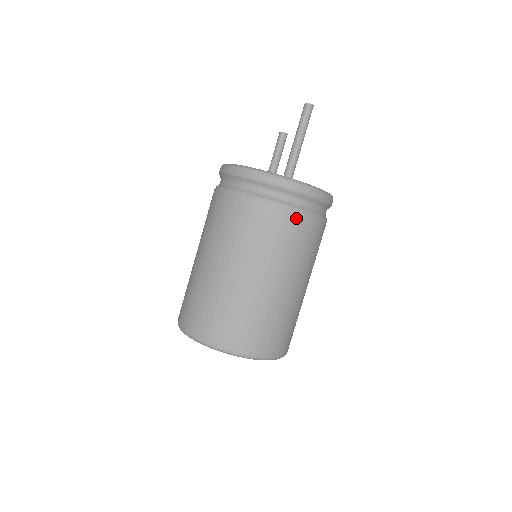
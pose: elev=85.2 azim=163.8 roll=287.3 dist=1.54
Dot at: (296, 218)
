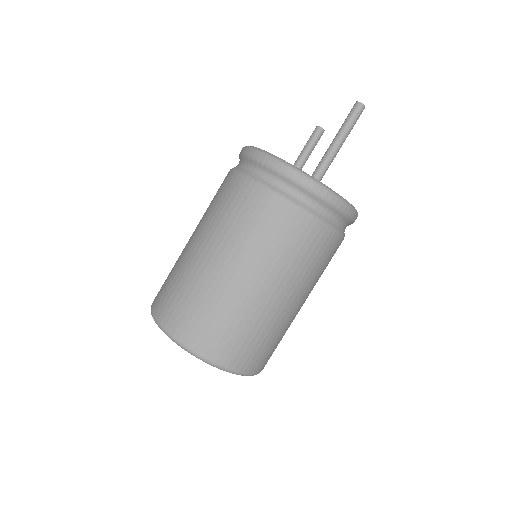
Dot at: (314, 228)
